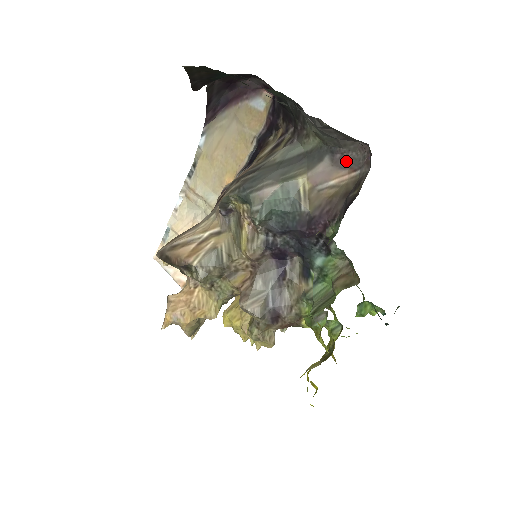
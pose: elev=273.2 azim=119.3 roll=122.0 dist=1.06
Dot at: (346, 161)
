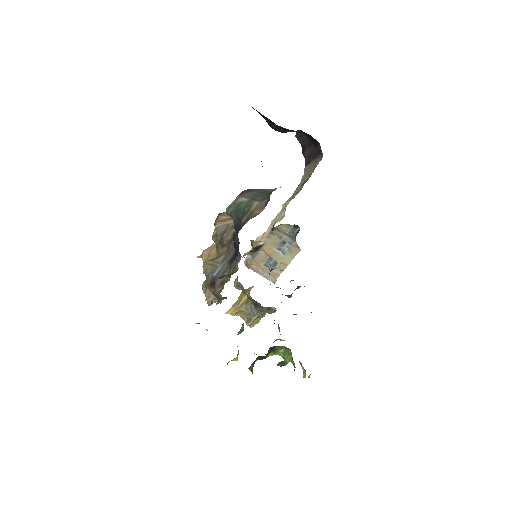
Dot at: (267, 203)
